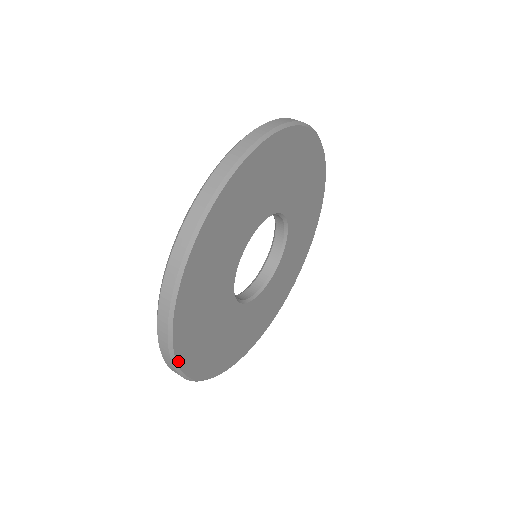
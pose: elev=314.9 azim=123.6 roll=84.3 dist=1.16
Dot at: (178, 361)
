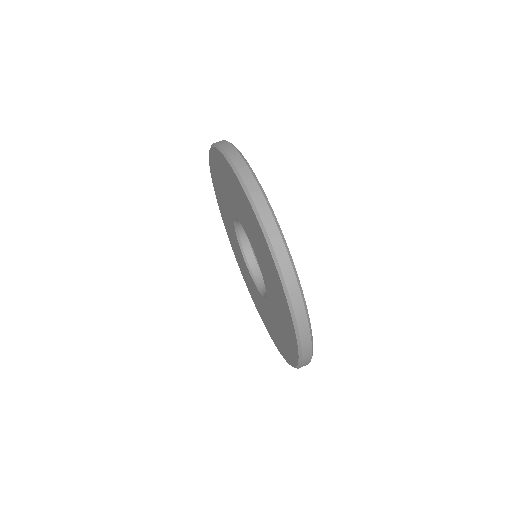
Dot at: (306, 309)
